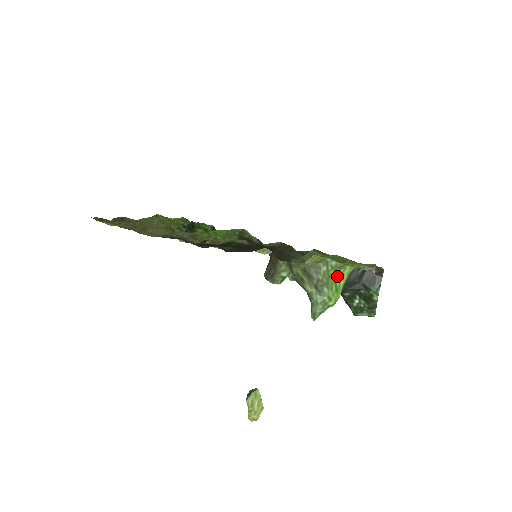
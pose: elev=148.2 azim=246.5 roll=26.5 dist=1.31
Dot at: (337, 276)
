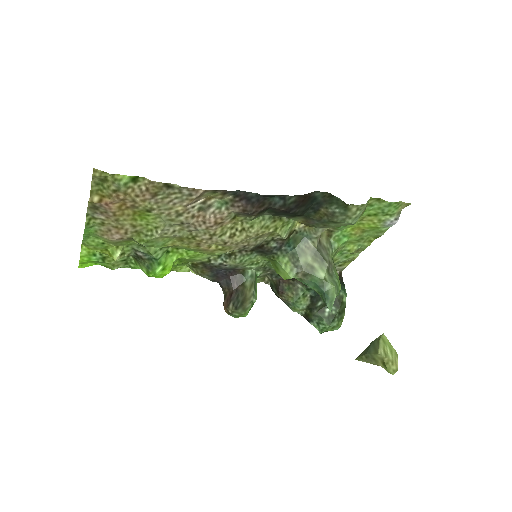
Dot at: occluded
